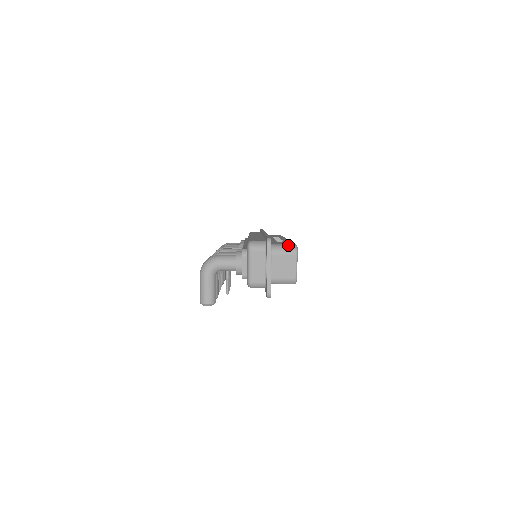
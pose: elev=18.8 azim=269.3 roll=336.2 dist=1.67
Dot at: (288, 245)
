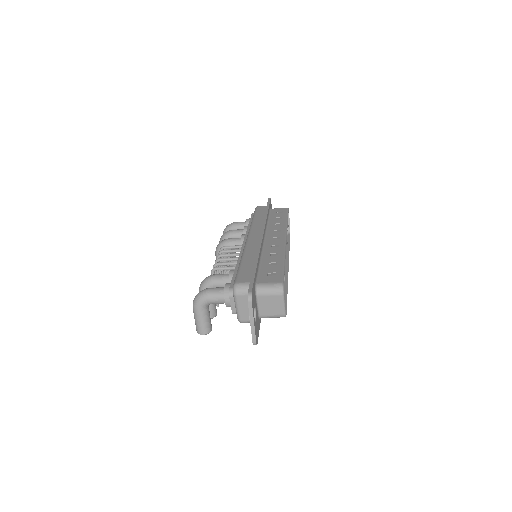
Dot at: (274, 285)
